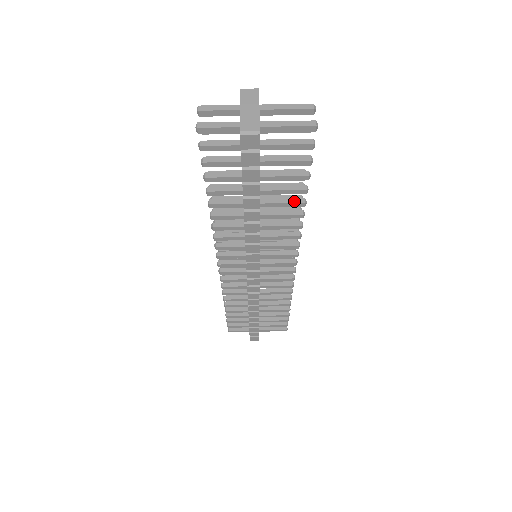
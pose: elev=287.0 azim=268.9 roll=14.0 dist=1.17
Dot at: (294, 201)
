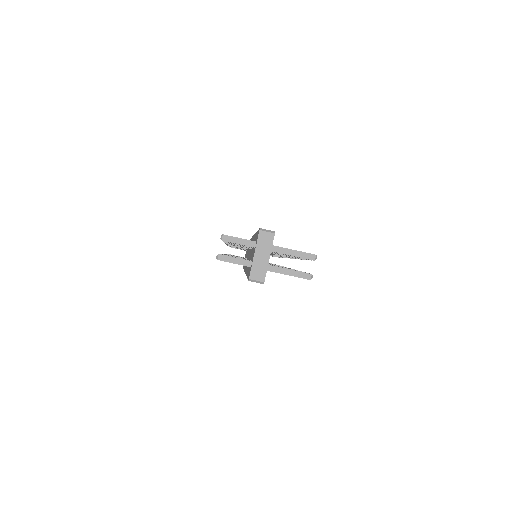
Dot at: occluded
